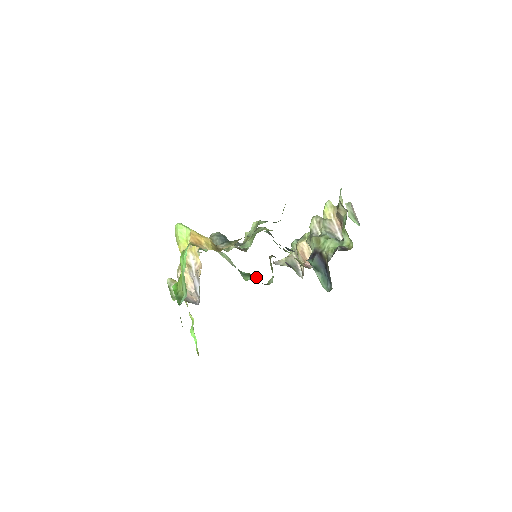
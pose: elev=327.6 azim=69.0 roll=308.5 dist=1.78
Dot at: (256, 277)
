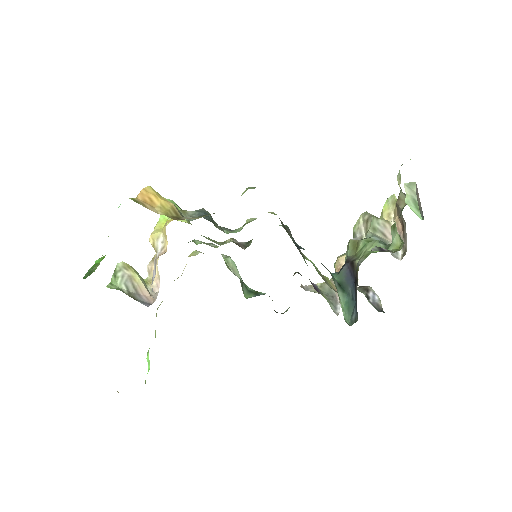
Dot at: occluded
